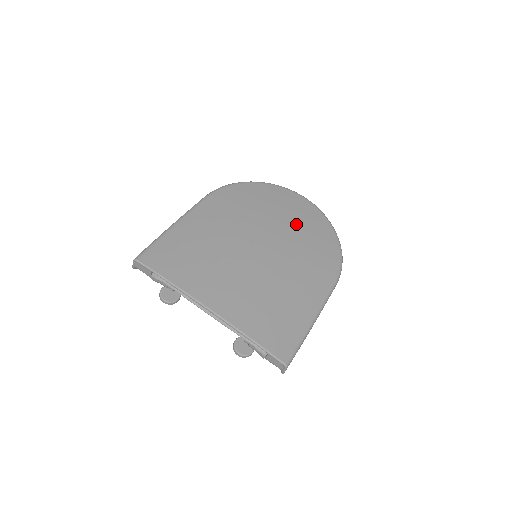
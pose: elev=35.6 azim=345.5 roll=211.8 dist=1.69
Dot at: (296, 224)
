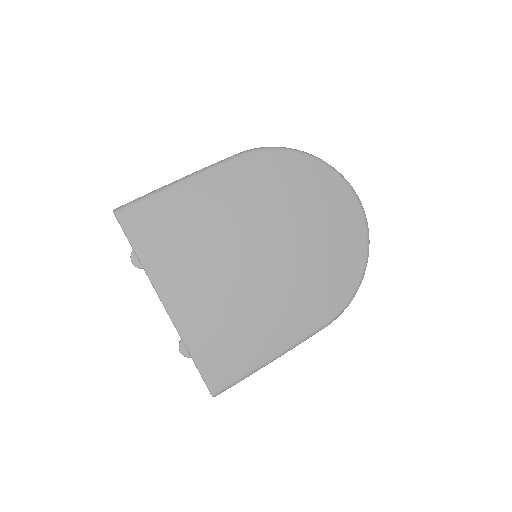
Dot at: (324, 237)
